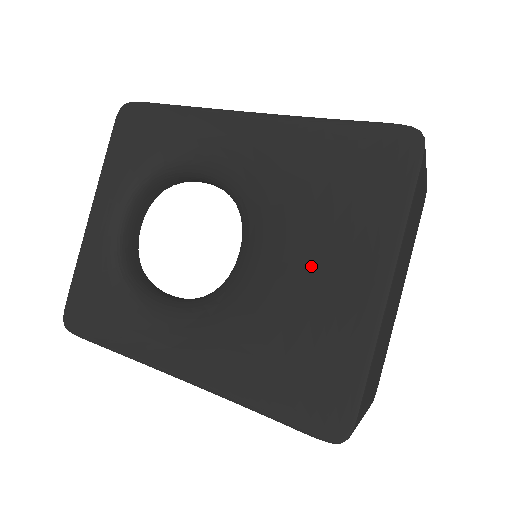
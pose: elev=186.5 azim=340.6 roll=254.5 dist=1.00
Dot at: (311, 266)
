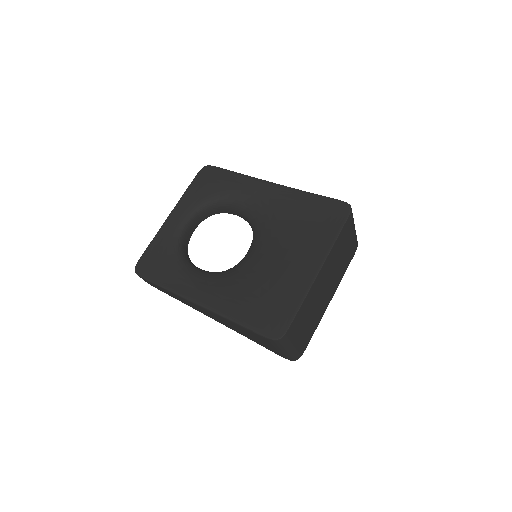
Dot at: (284, 258)
